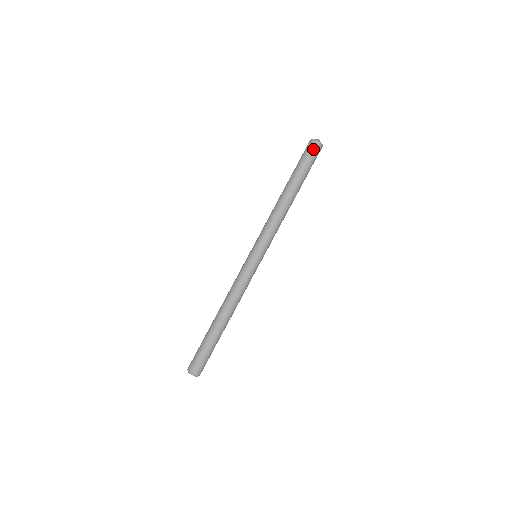
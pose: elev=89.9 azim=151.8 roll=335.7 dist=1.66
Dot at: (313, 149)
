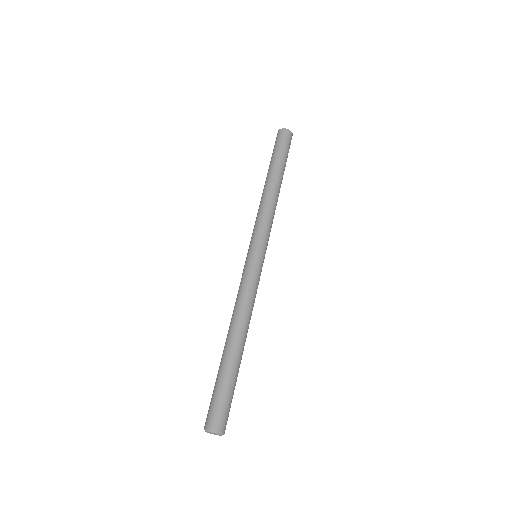
Dot at: (278, 137)
